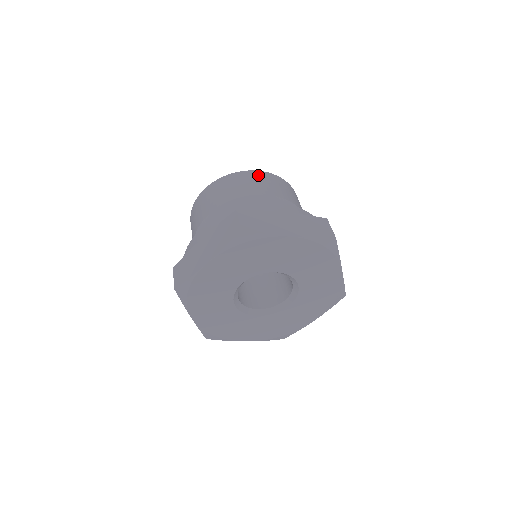
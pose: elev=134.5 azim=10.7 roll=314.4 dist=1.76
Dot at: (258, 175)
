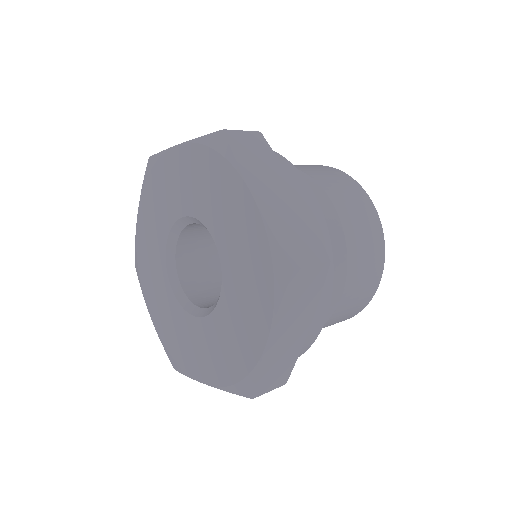
Dot at: occluded
